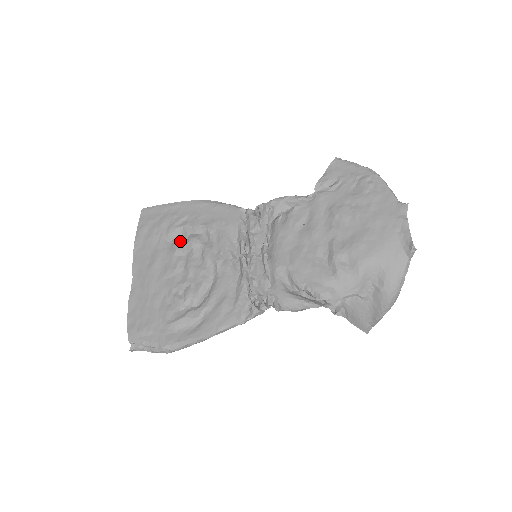
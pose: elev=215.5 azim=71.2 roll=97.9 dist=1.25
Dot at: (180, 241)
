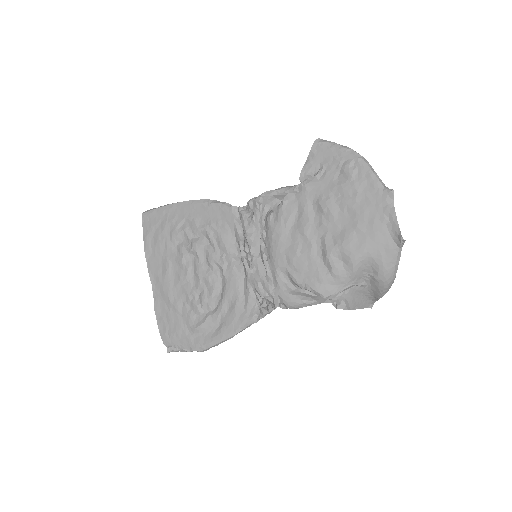
Dot at: (184, 246)
